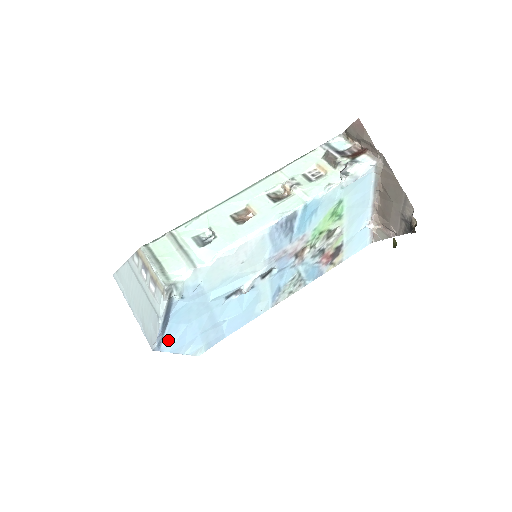
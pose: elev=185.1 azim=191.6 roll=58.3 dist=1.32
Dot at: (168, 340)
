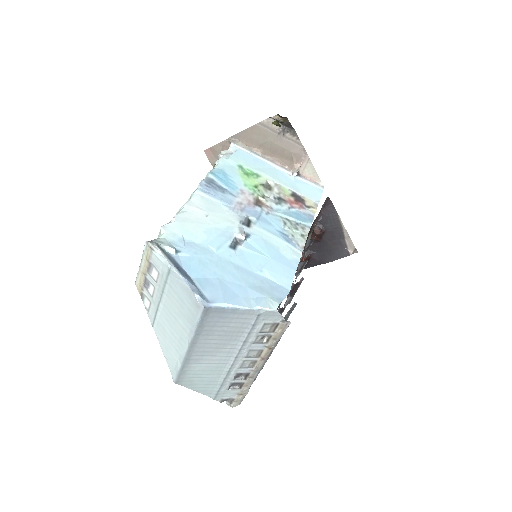
Dot at: (210, 293)
